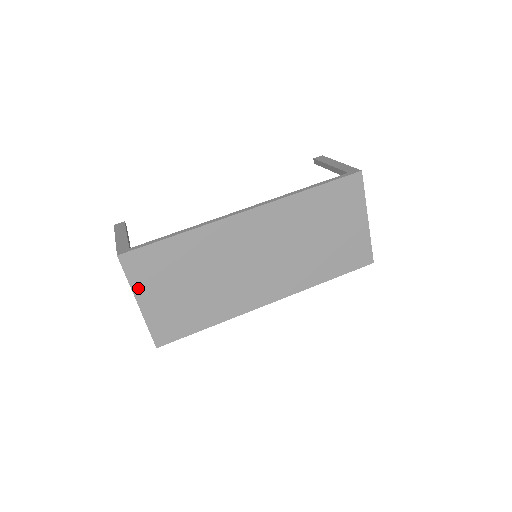
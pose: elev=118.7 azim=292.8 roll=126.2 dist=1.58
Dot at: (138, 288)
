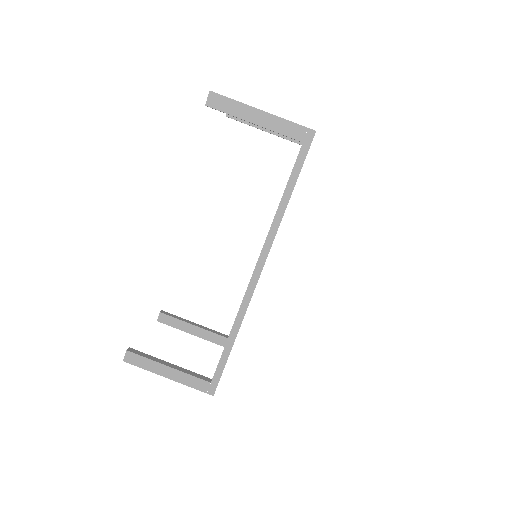
Dot at: occluded
